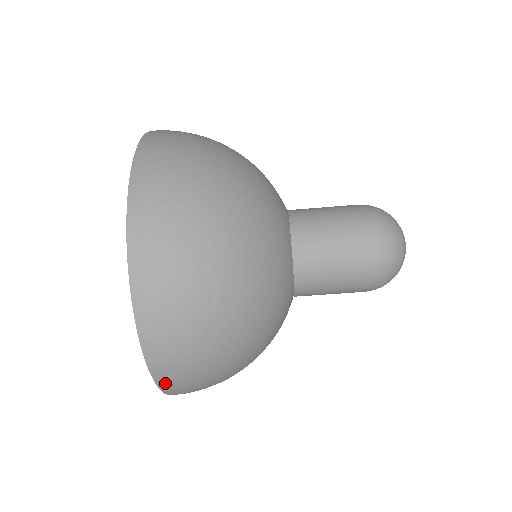
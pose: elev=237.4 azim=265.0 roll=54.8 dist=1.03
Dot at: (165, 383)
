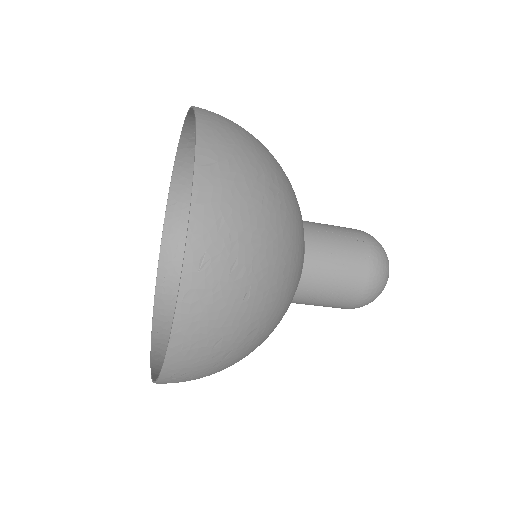
Dot at: (159, 326)
